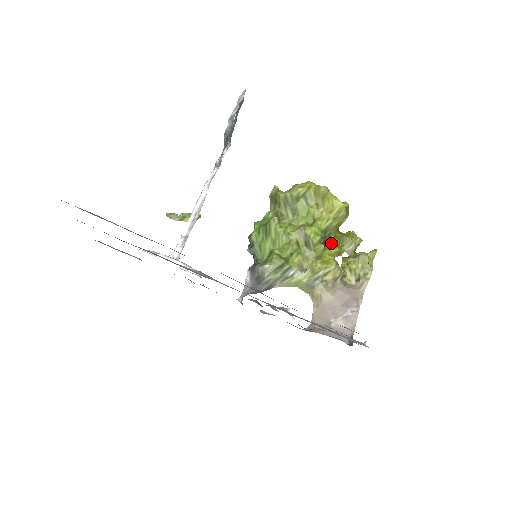
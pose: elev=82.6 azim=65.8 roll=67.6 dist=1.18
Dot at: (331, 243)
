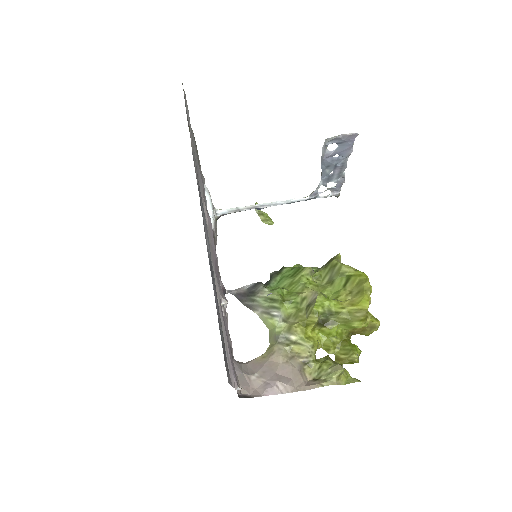
Dot at: (329, 331)
